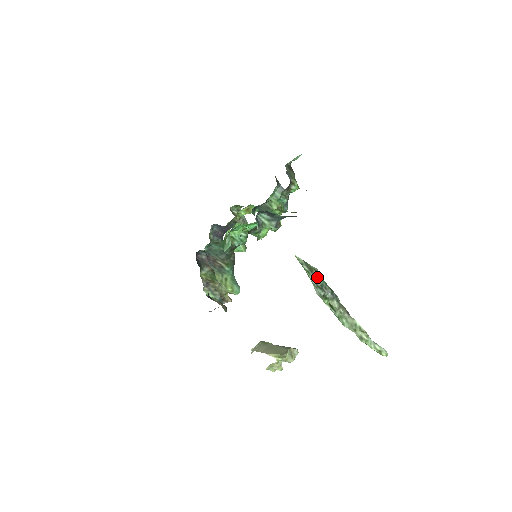
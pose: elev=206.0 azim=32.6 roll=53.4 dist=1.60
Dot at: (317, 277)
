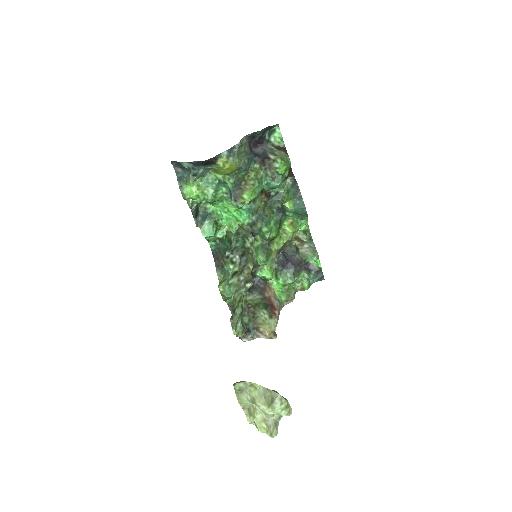
Dot at: (237, 239)
